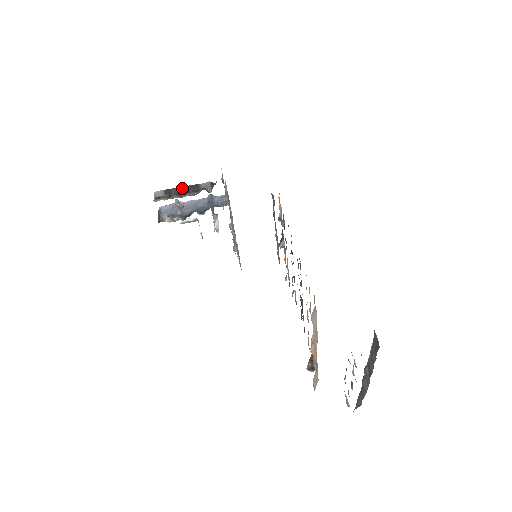
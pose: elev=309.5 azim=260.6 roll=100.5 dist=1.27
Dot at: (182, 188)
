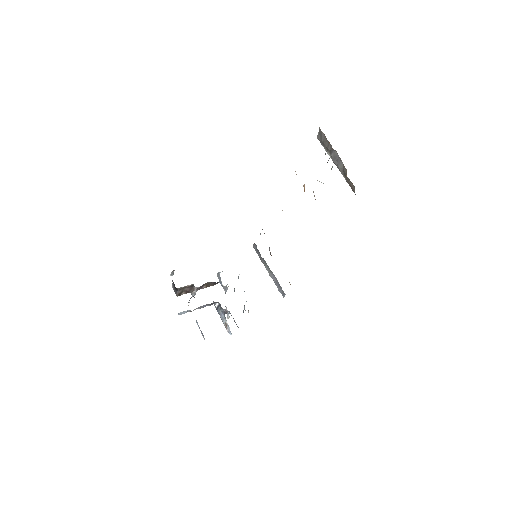
Dot at: occluded
